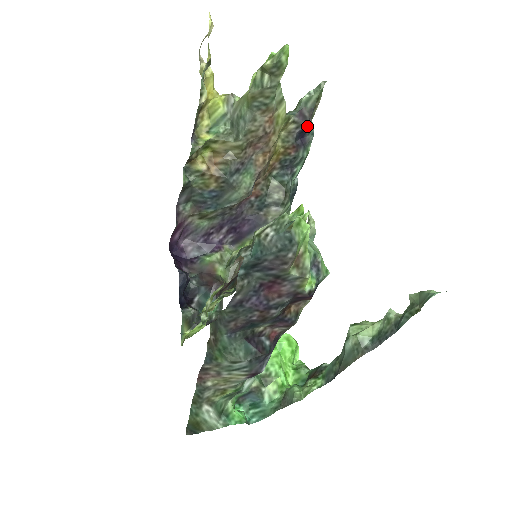
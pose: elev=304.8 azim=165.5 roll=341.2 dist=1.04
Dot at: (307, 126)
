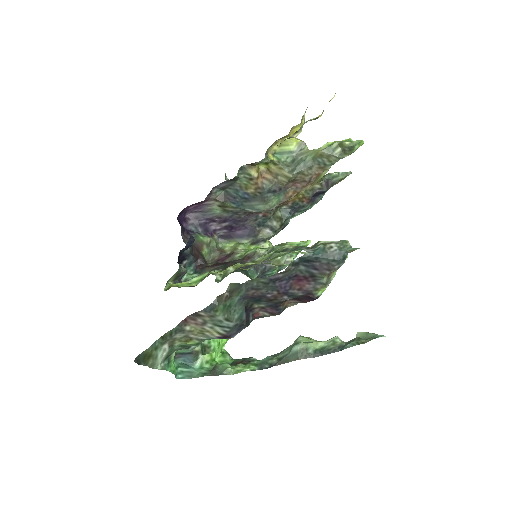
Dot at: (324, 192)
